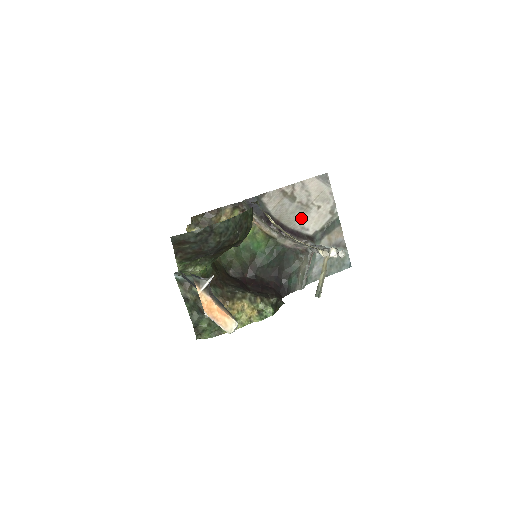
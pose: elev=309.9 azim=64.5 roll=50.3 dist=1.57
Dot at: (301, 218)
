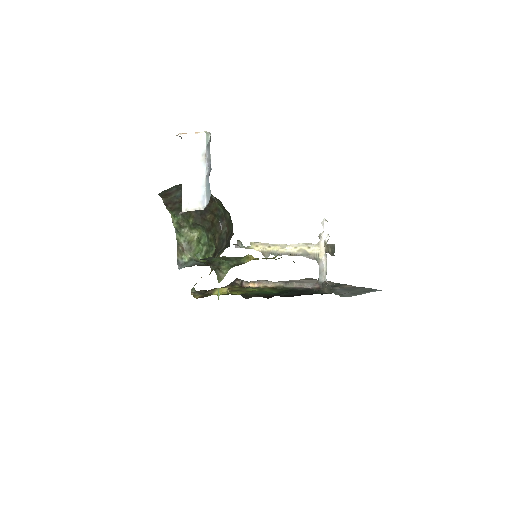
Dot at: occluded
